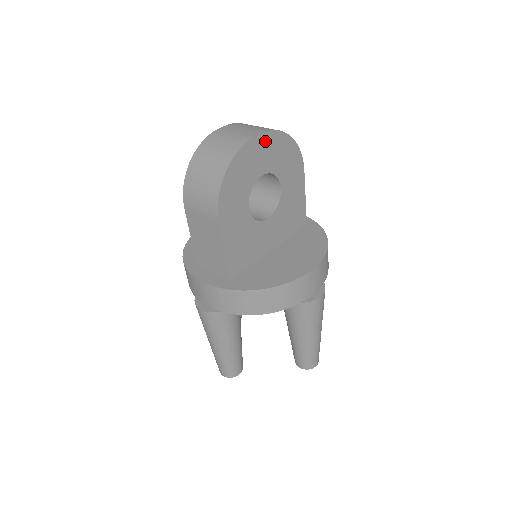
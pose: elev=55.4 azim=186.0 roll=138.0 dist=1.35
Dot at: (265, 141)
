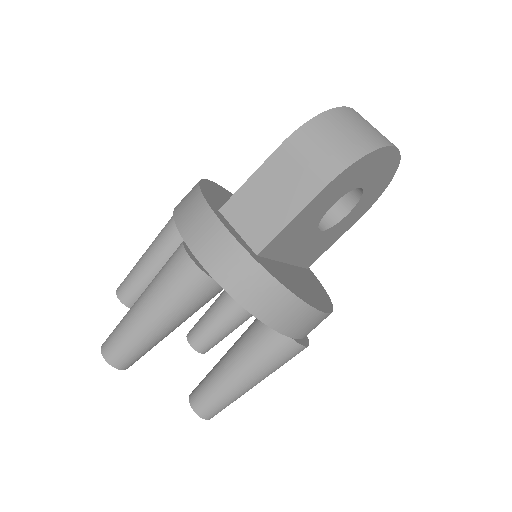
Dot at: (392, 163)
